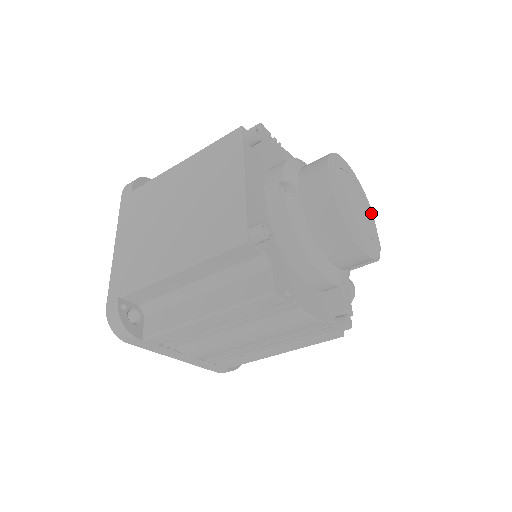
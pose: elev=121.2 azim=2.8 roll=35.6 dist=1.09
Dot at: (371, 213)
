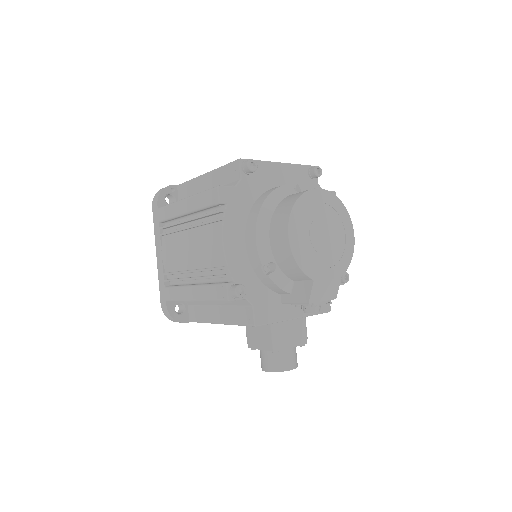
Dot at: (337, 273)
